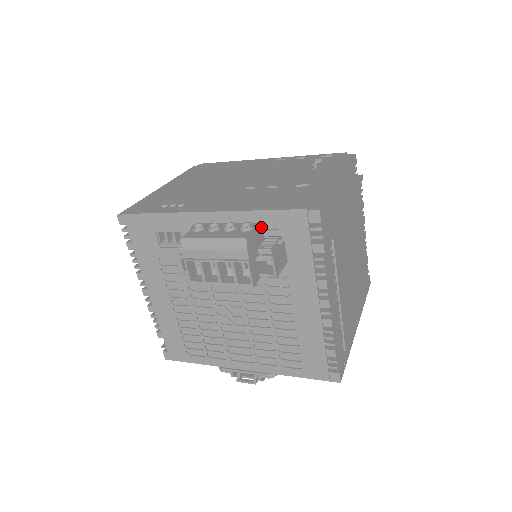
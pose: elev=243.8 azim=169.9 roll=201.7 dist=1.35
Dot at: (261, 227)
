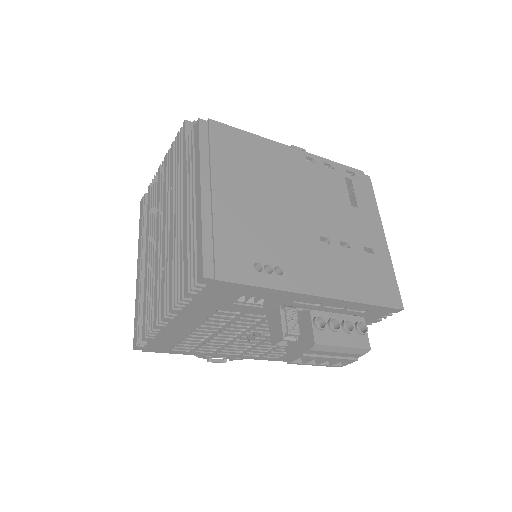
Dot at: (360, 317)
